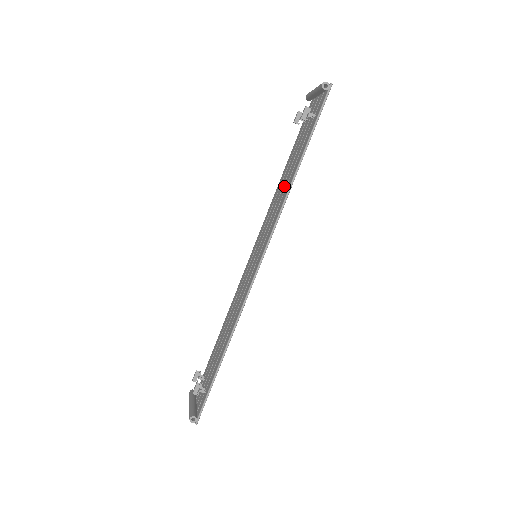
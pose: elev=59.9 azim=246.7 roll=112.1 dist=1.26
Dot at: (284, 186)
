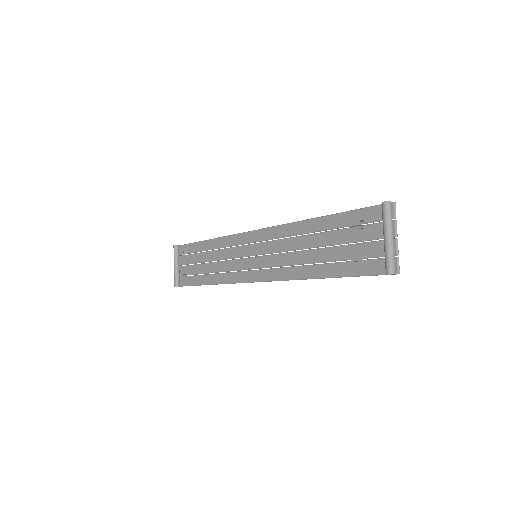
Dot at: (305, 256)
